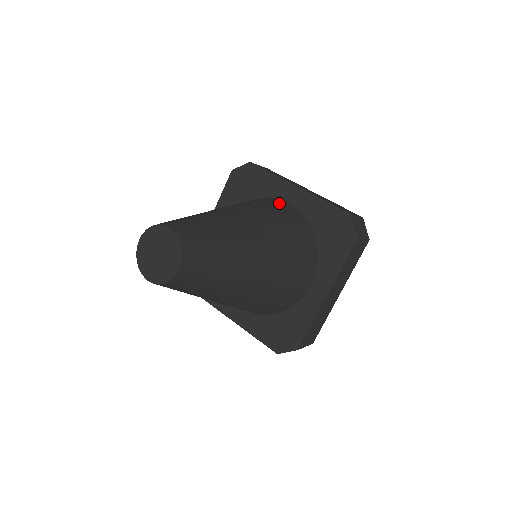
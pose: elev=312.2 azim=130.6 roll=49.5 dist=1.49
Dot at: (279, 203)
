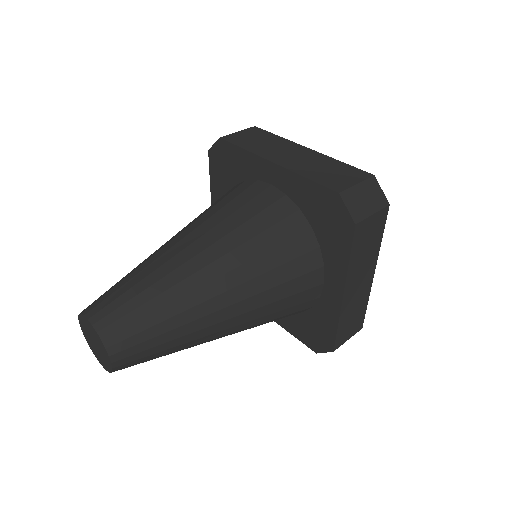
Dot at: (256, 192)
